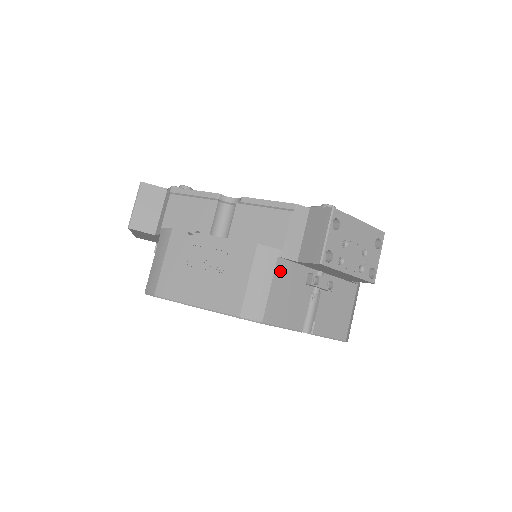
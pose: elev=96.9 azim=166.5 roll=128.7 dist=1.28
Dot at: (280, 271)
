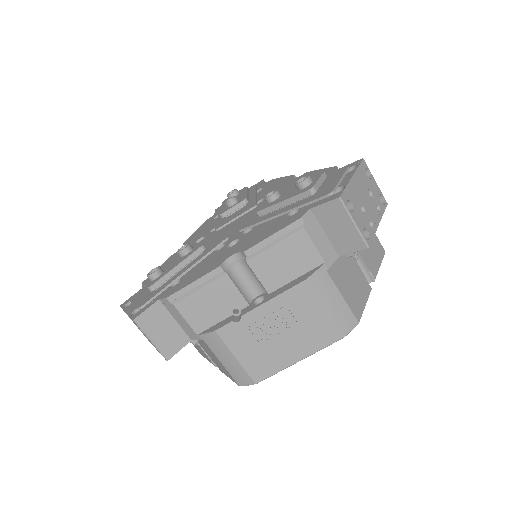
Dot at: (335, 277)
